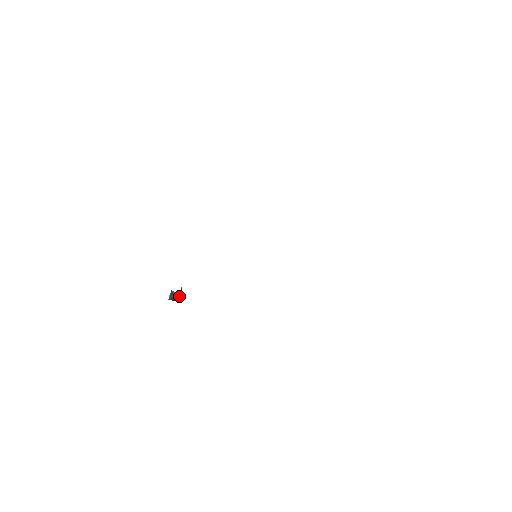
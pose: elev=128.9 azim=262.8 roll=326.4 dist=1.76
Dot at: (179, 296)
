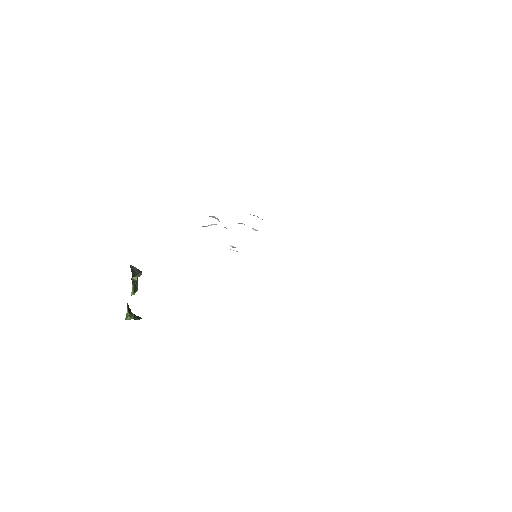
Dot at: (137, 288)
